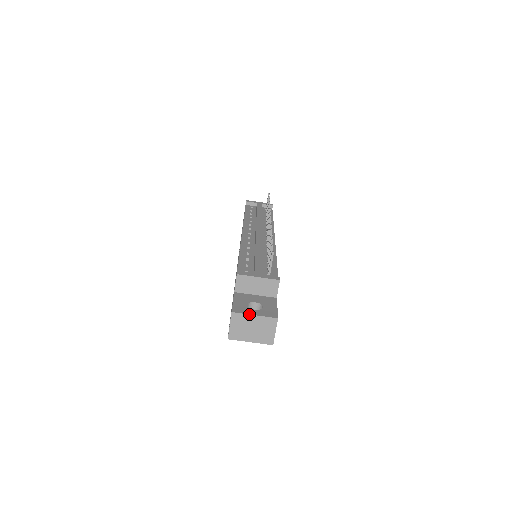
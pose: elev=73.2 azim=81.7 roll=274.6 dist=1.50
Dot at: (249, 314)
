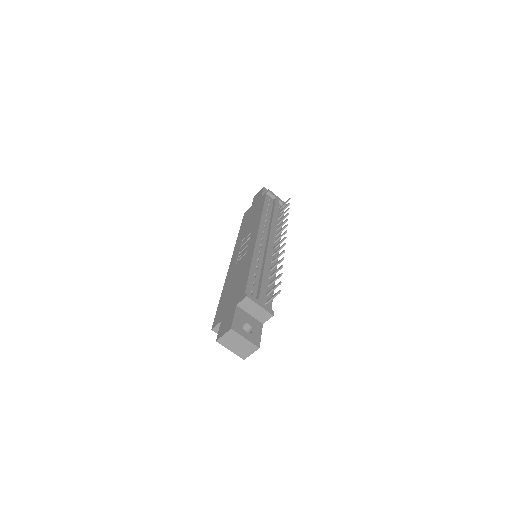
Dot at: (242, 336)
